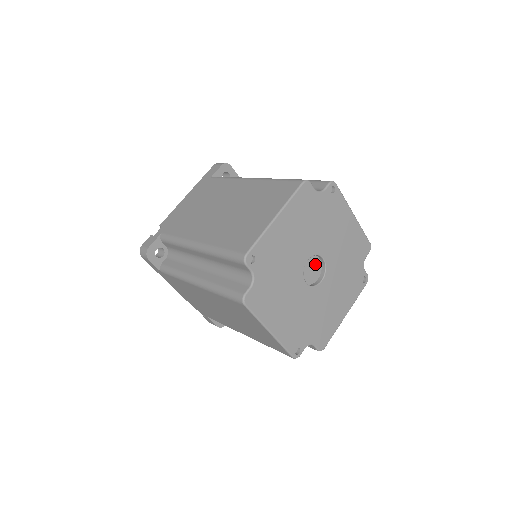
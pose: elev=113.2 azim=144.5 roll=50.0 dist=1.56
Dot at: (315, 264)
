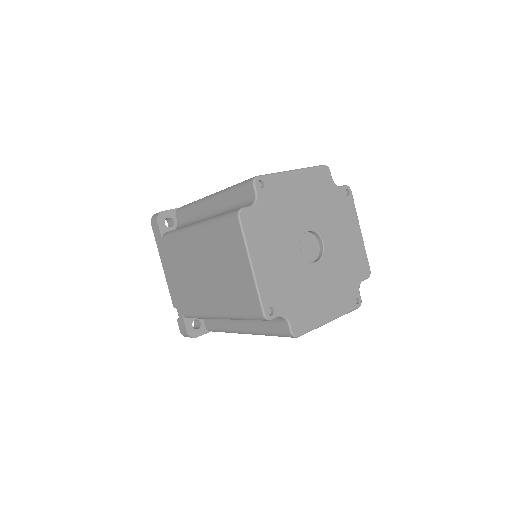
Dot at: (314, 246)
